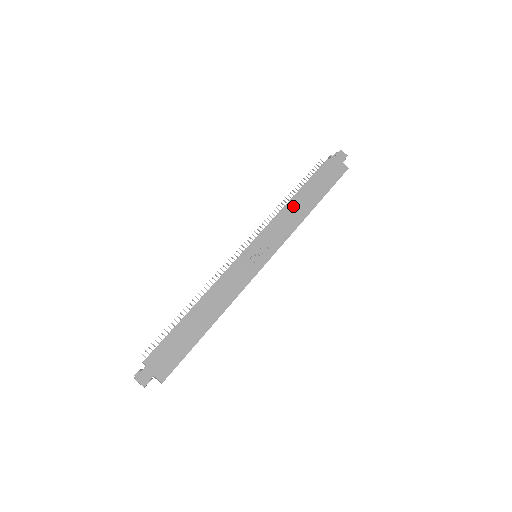
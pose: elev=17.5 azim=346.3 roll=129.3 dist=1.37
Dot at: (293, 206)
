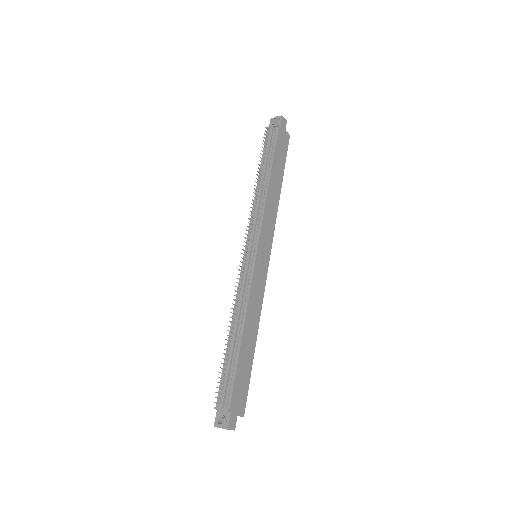
Dot at: (270, 193)
